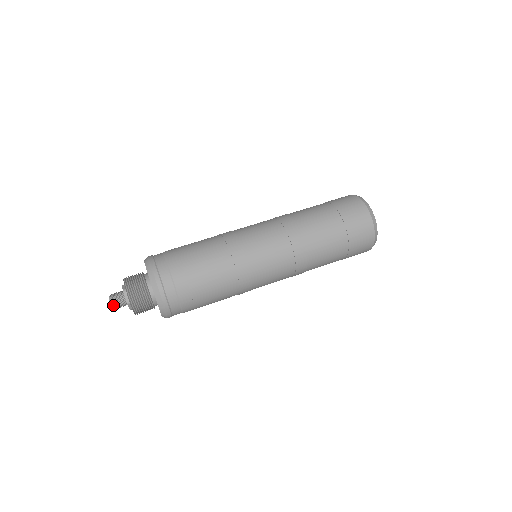
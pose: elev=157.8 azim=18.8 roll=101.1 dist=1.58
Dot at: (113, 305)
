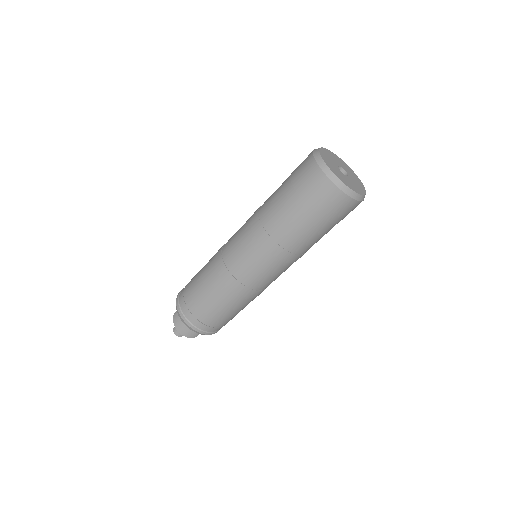
Dot at: (180, 336)
